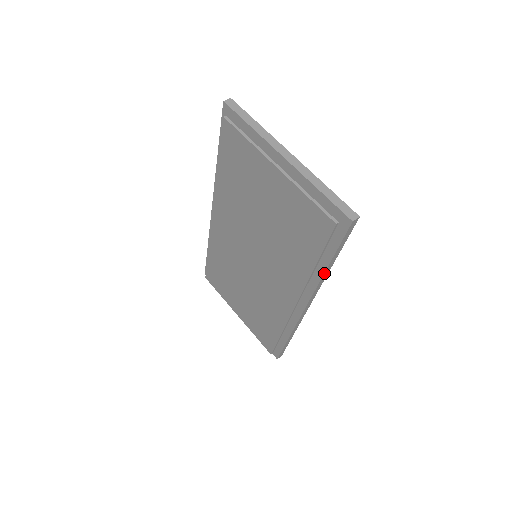
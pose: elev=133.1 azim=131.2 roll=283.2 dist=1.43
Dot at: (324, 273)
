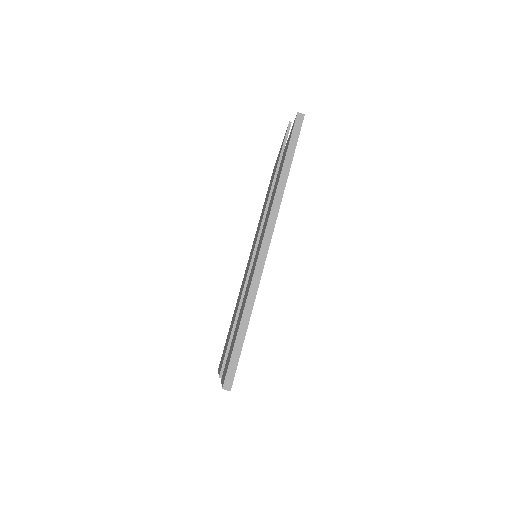
Dot at: occluded
